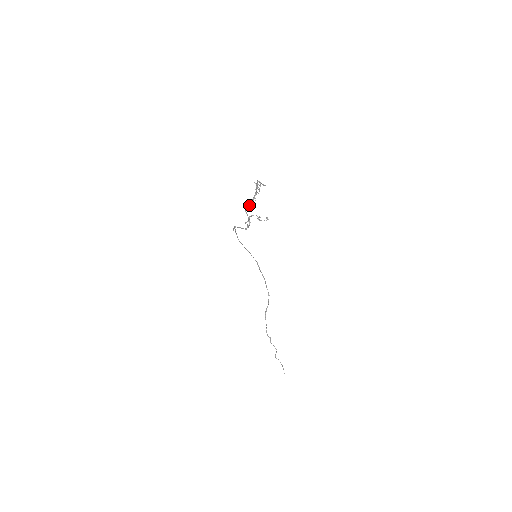
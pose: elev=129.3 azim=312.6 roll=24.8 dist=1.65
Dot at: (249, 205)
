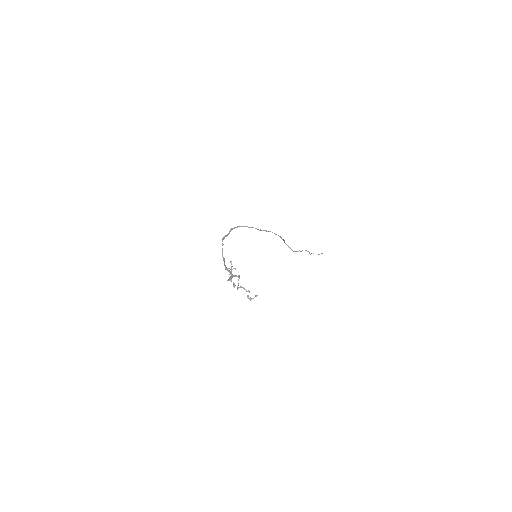
Dot at: occluded
